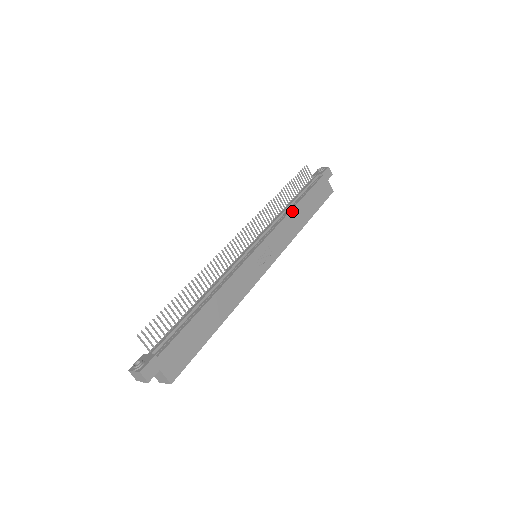
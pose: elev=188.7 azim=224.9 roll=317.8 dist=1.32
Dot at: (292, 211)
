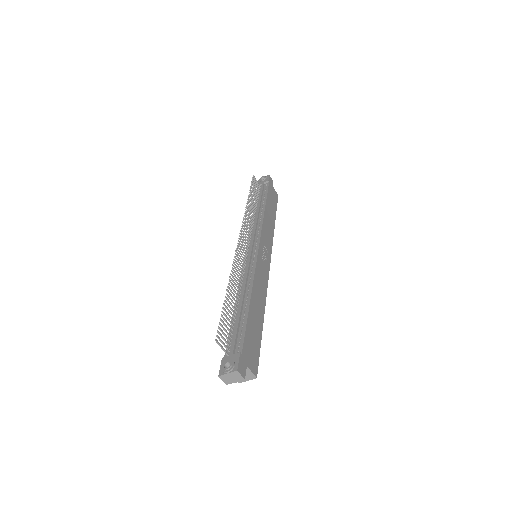
Dot at: (265, 213)
